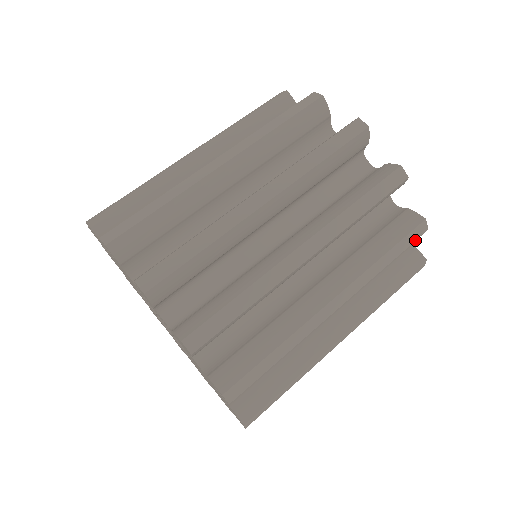
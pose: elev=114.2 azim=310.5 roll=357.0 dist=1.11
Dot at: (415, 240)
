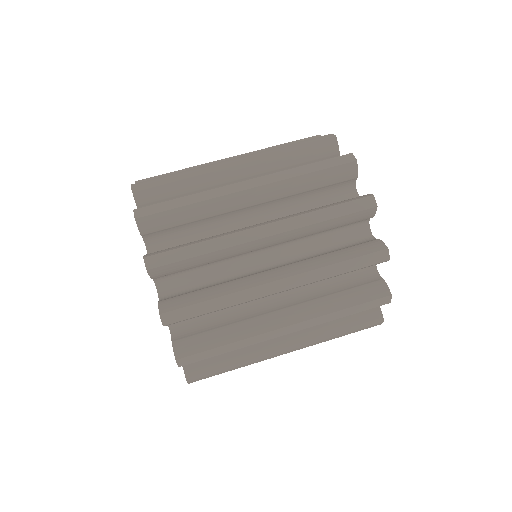
Dot at: (374, 264)
